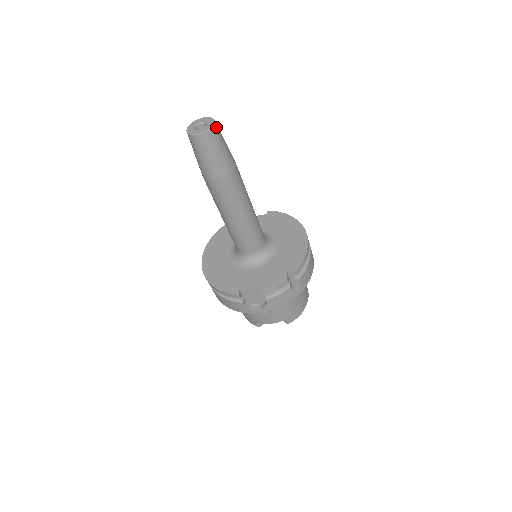
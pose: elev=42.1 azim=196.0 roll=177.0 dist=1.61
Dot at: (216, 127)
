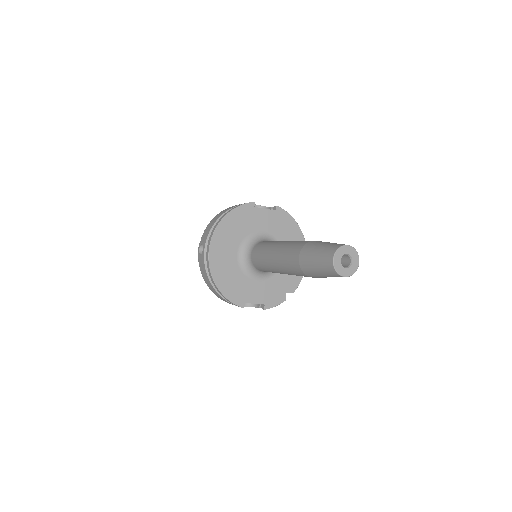
Dot at: (356, 264)
